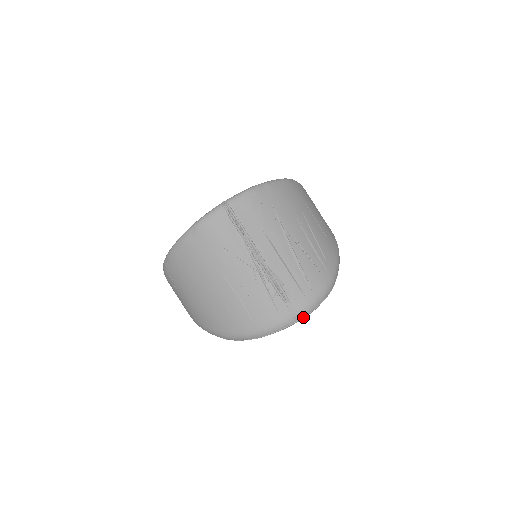
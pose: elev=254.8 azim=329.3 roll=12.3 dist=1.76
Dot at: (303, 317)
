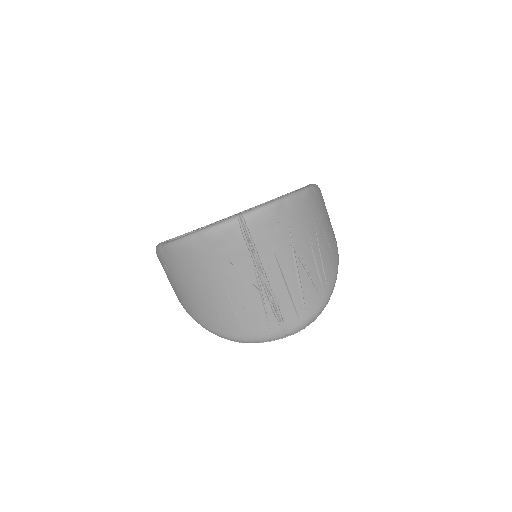
Dot at: occluded
